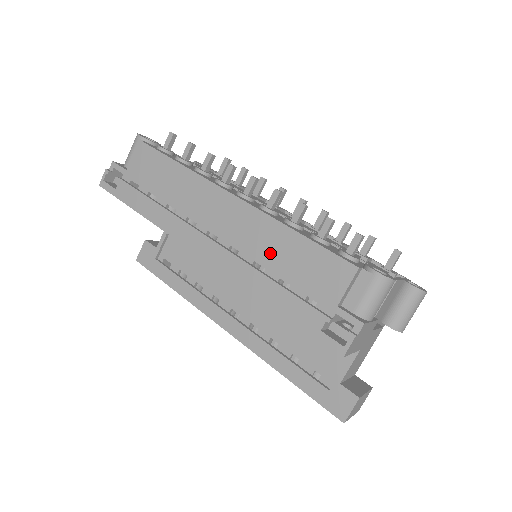
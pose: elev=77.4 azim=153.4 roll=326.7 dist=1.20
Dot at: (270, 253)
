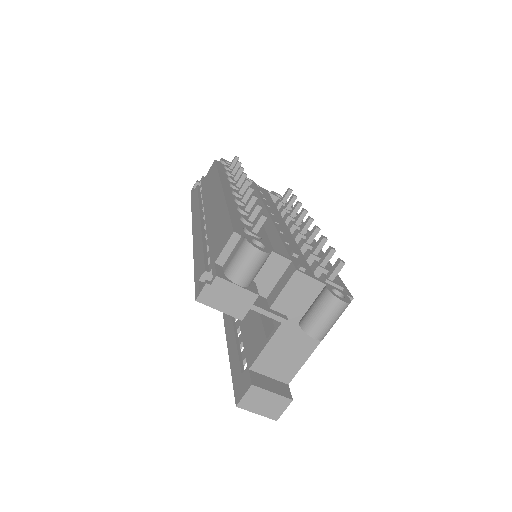
Dot at: (214, 226)
